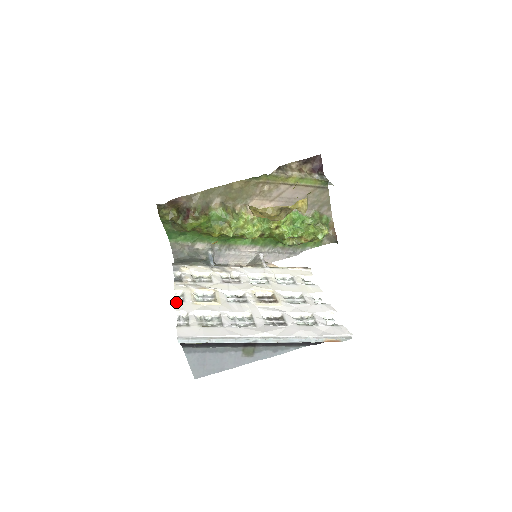
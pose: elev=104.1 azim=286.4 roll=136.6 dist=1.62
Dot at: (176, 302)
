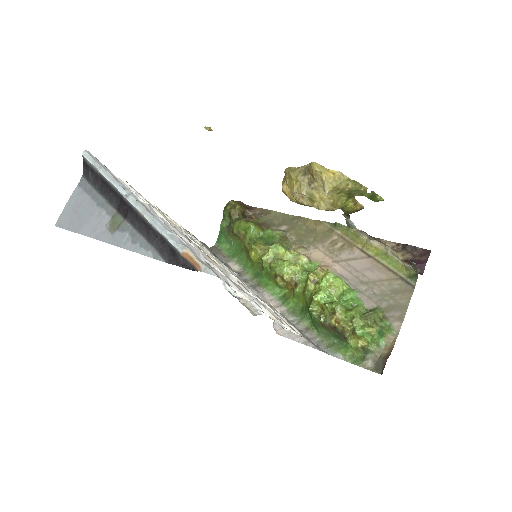
Dot at: occluded
